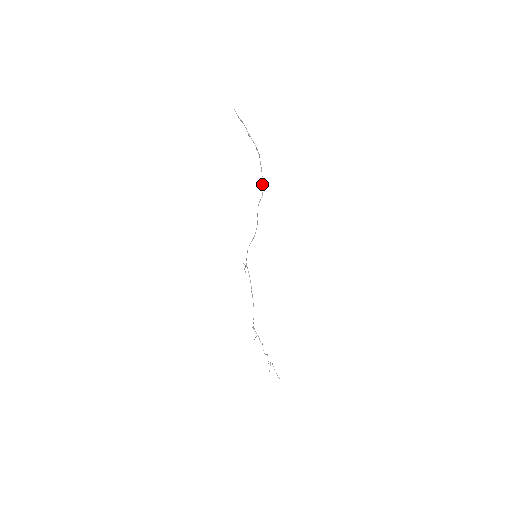
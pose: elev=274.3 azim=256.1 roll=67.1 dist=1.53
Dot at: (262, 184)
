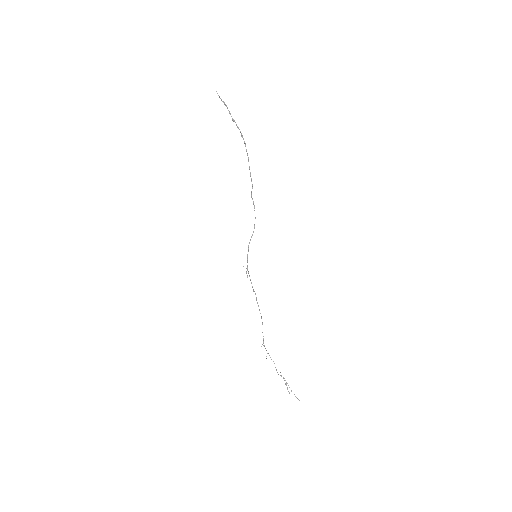
Dot at: (250, 175)
